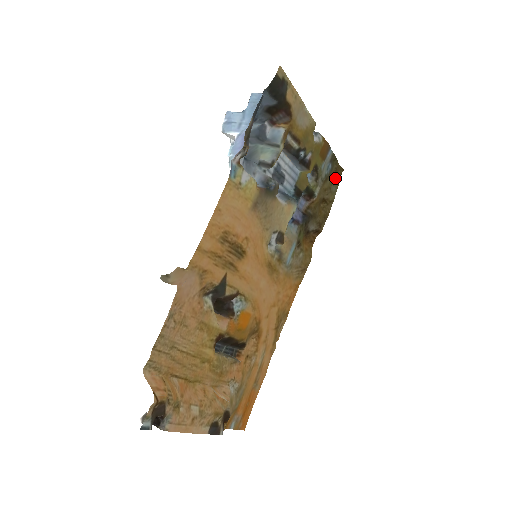
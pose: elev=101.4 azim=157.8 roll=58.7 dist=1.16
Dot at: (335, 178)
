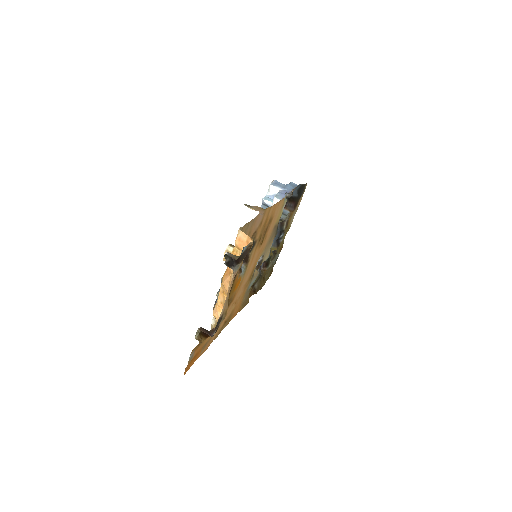
Dot at: (269, 273)
